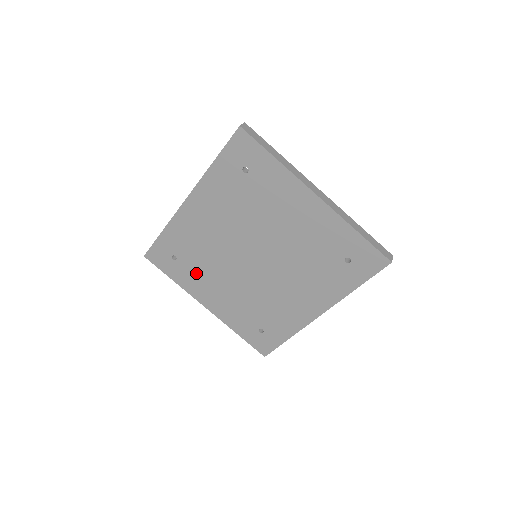
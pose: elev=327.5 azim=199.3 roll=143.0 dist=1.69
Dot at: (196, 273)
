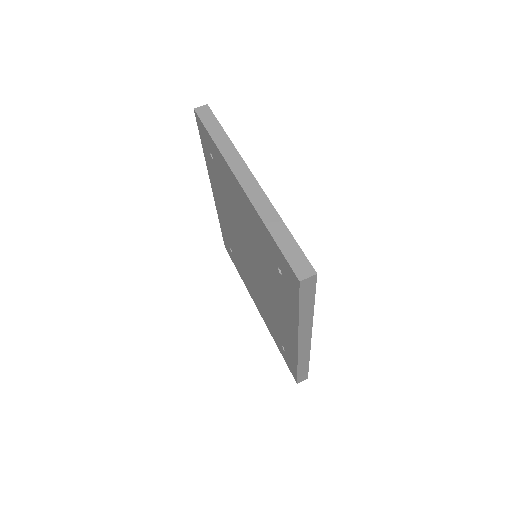
Dot at: (242, 269)
